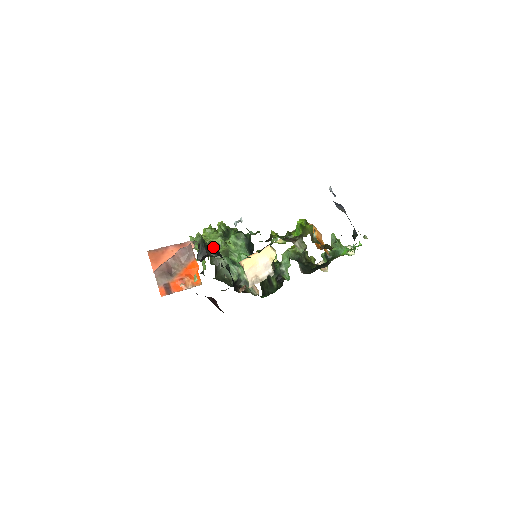
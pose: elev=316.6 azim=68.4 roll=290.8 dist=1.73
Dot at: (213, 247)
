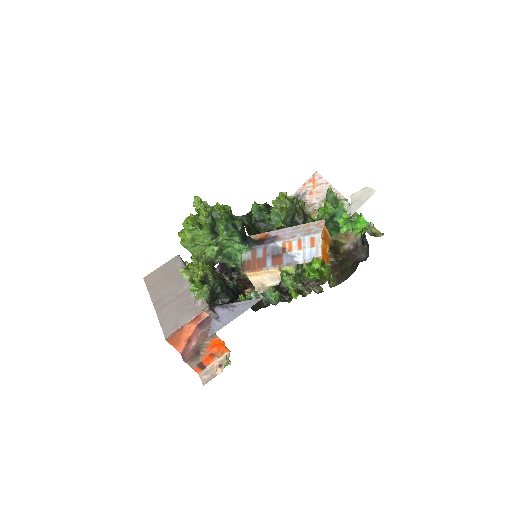
Dot at: (220, 288)
